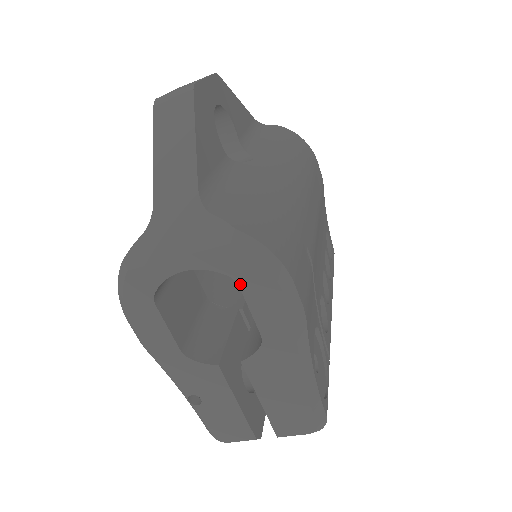
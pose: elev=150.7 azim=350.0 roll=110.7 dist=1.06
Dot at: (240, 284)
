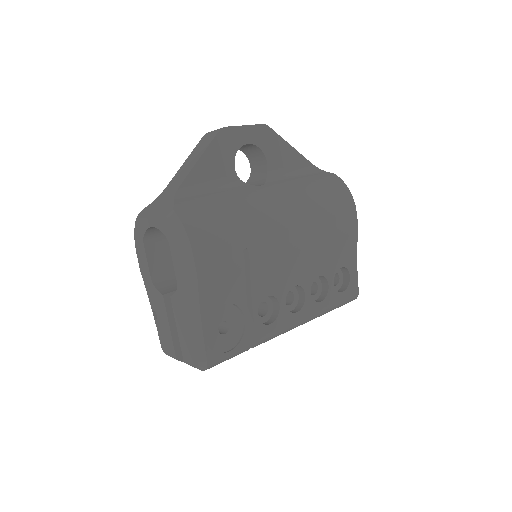
Dot at: (170, 244)
